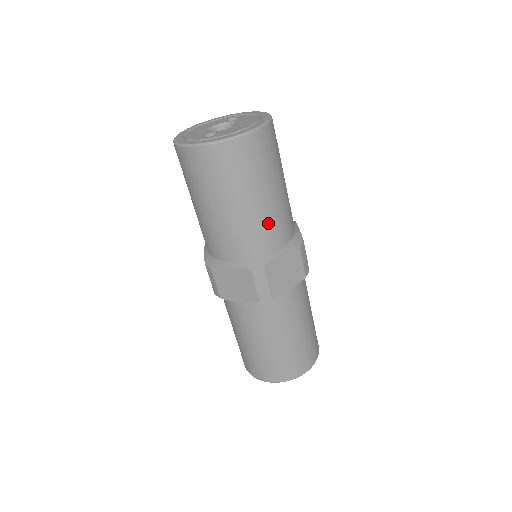
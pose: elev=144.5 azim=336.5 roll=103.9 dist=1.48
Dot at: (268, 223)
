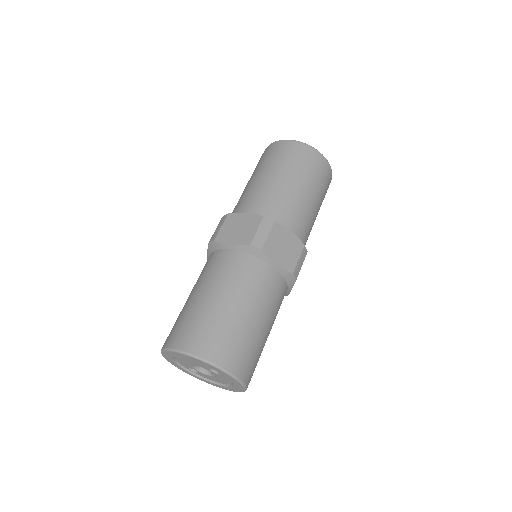
Dot at: occluded
